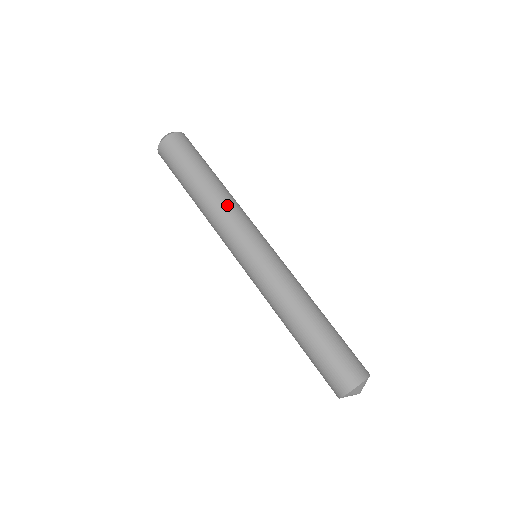
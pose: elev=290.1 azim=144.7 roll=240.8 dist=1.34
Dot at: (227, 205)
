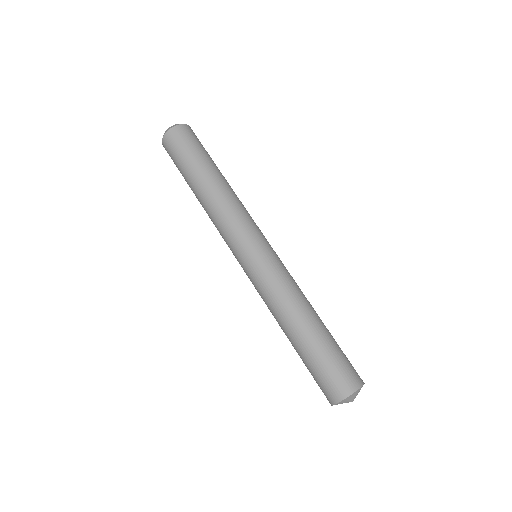
Dot at: (237, 200)
